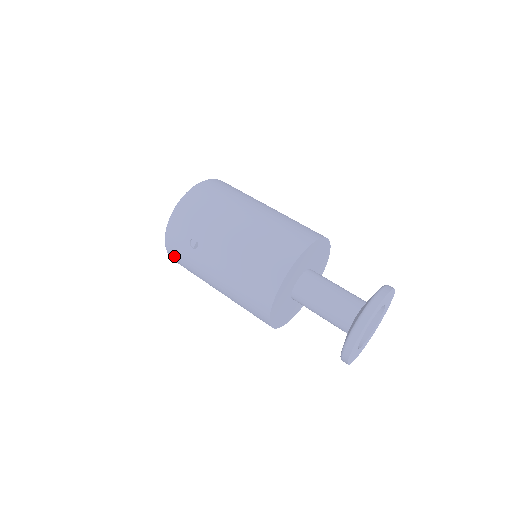
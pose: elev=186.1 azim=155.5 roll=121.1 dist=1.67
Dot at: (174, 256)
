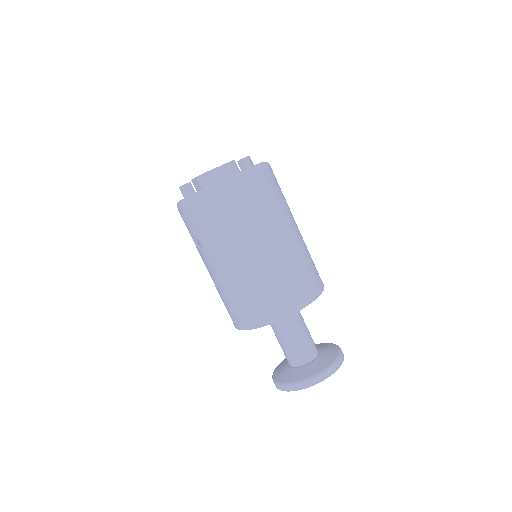
Dot at: (195, 210)
